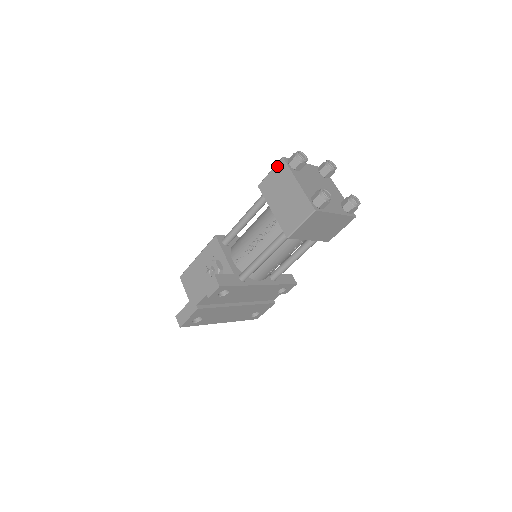
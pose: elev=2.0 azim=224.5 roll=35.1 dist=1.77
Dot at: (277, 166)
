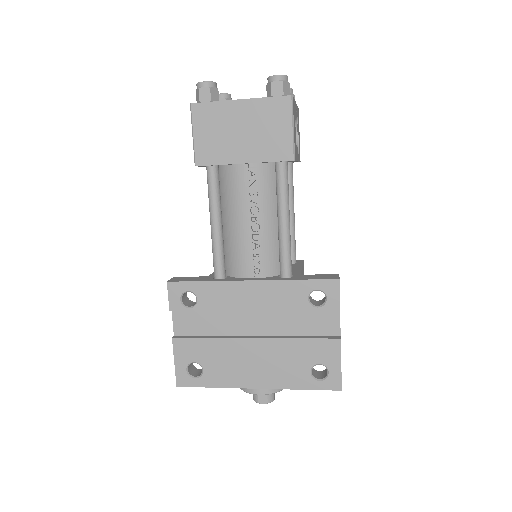
Dot at: occluded
